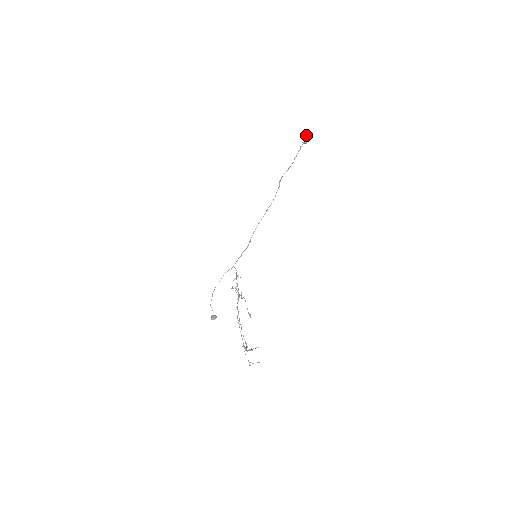
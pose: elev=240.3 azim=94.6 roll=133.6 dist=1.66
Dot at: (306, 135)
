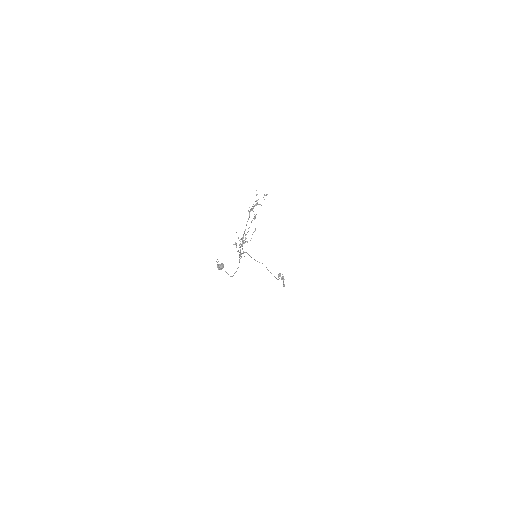
Dot at: (280, 274)
